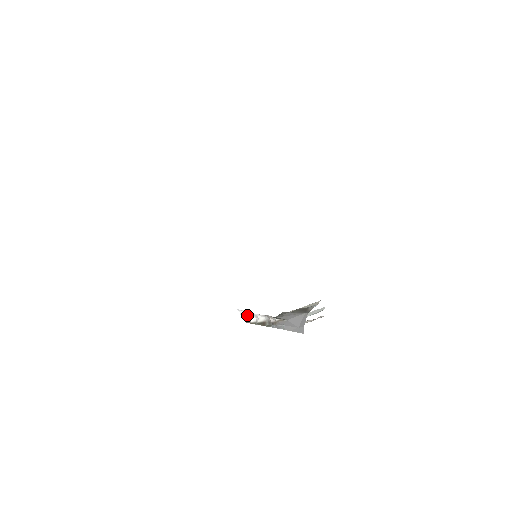
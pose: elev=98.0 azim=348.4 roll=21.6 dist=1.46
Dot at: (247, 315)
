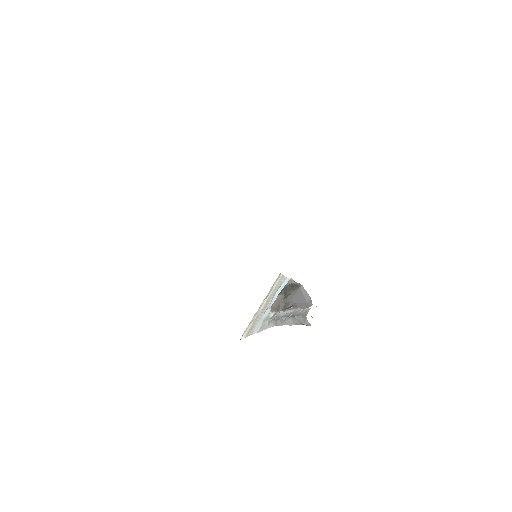
Dot at: occluded
